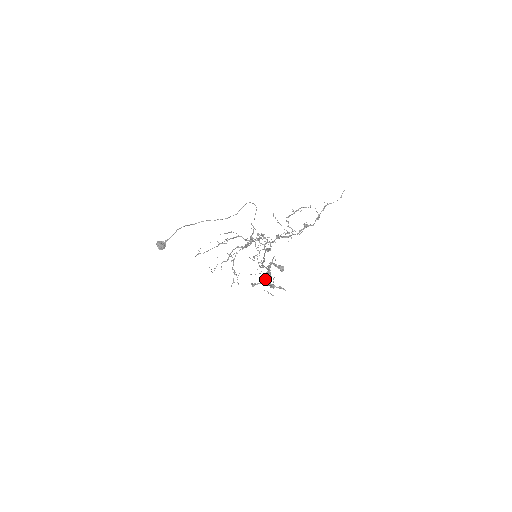
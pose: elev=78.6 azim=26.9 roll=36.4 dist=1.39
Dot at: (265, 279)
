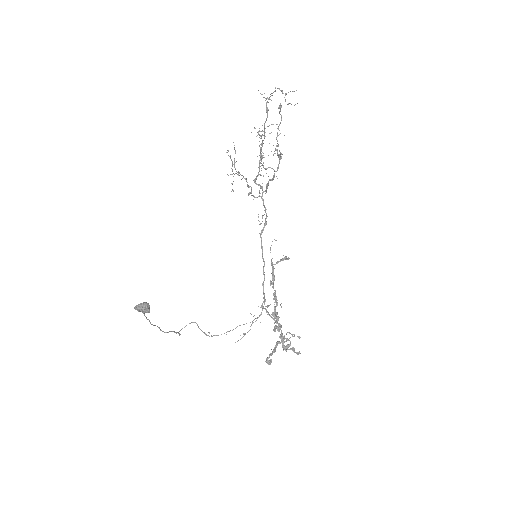
Dot at: (277, 316)
